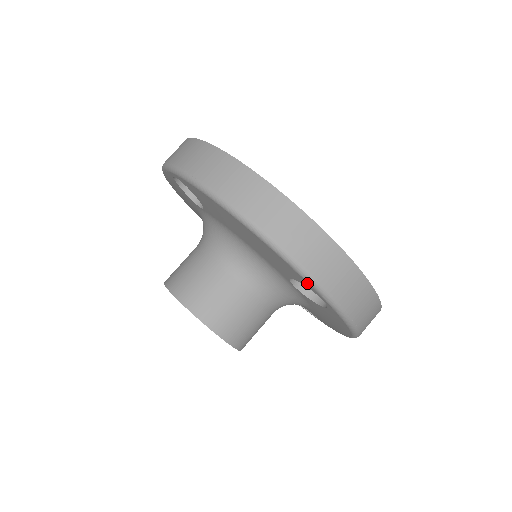
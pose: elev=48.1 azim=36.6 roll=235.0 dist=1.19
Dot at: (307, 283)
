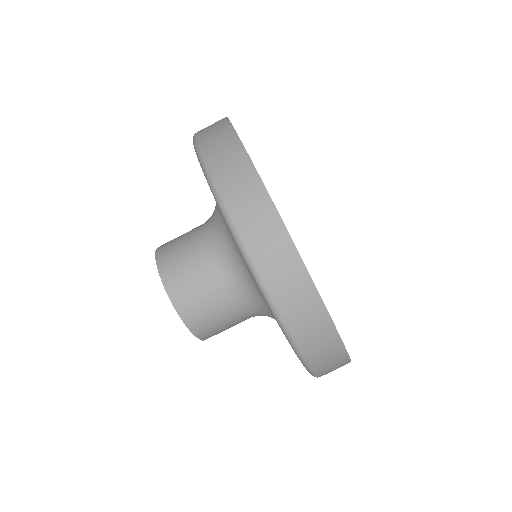
Dot at: (278, 324)
